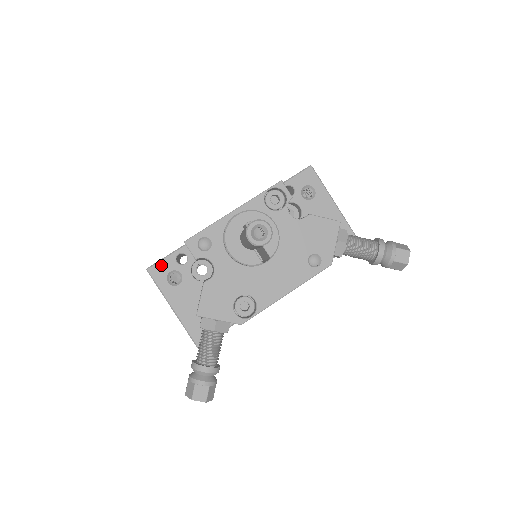
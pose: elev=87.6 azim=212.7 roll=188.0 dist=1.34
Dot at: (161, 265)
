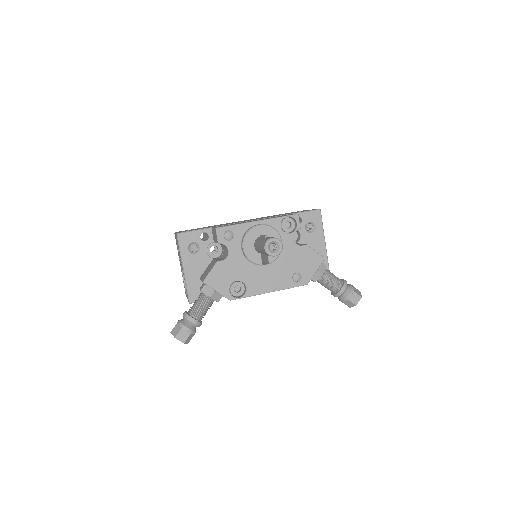
Dot at: (188, 235)
